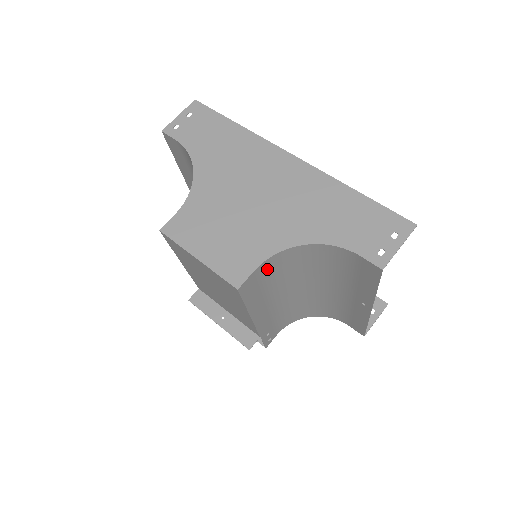
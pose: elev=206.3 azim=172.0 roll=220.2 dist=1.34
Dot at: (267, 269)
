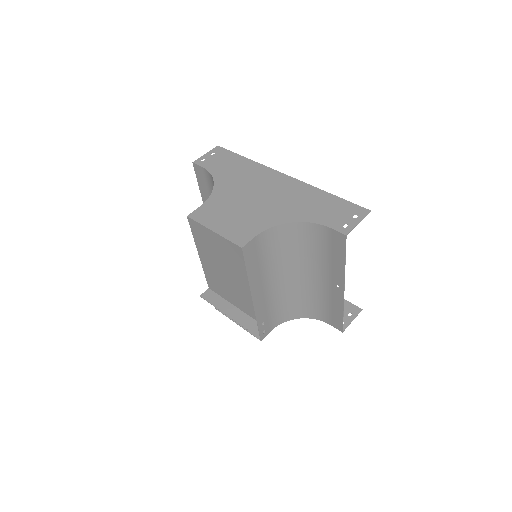
Dot at: (264, 242)
